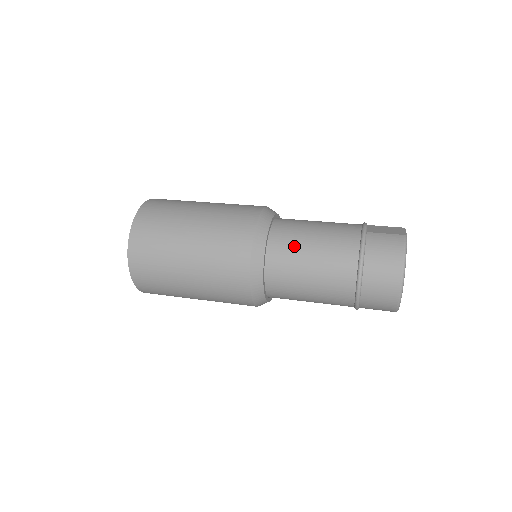
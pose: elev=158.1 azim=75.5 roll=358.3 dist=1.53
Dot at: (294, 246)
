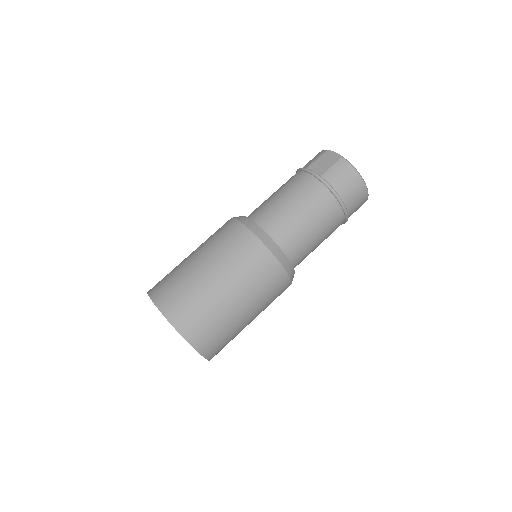
Dot at: (294, 229)
